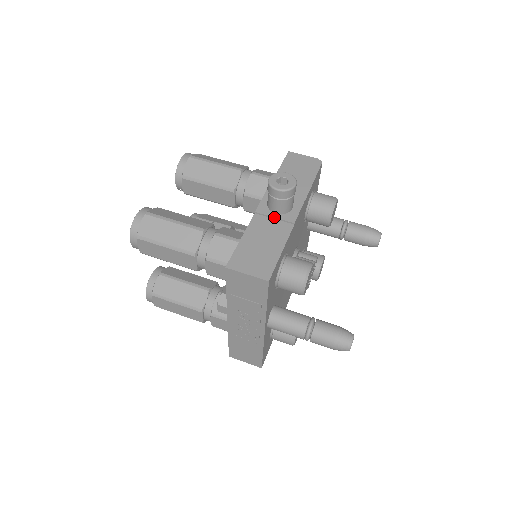
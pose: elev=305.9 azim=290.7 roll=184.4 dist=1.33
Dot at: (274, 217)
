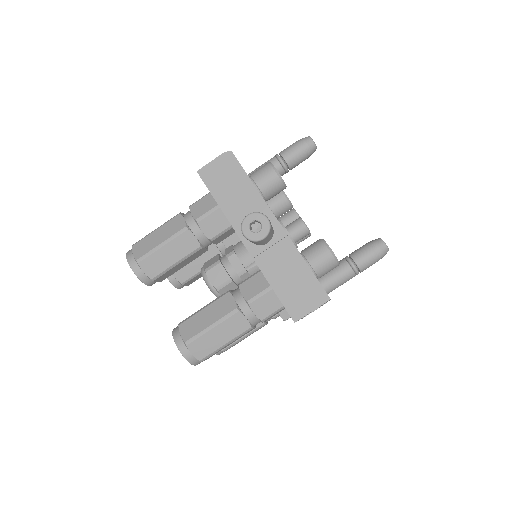
Dot at: (270, 247)
